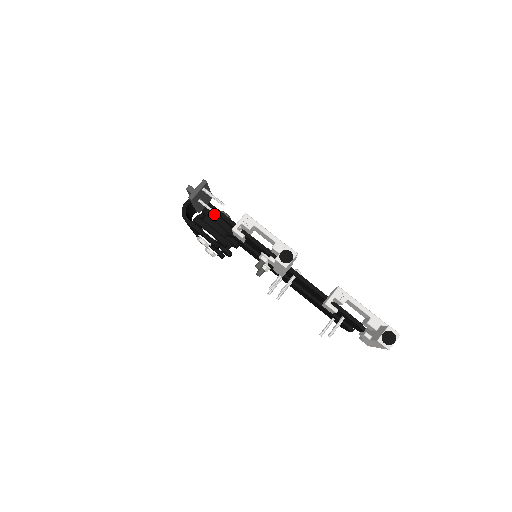
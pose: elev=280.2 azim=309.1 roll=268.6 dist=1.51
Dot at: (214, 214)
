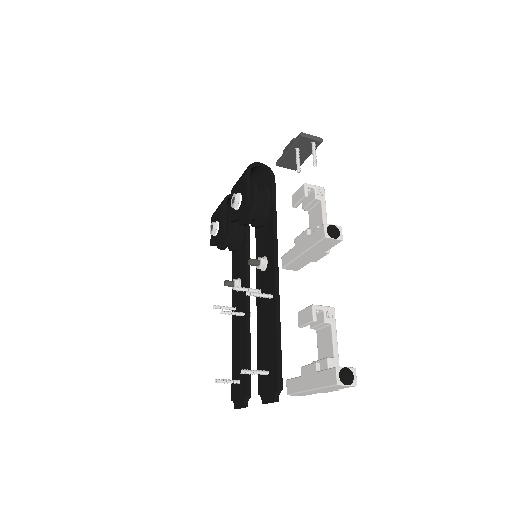
Dot at: (297, 168)
